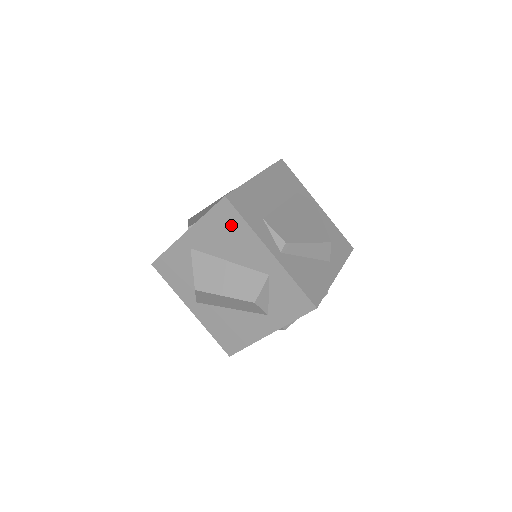
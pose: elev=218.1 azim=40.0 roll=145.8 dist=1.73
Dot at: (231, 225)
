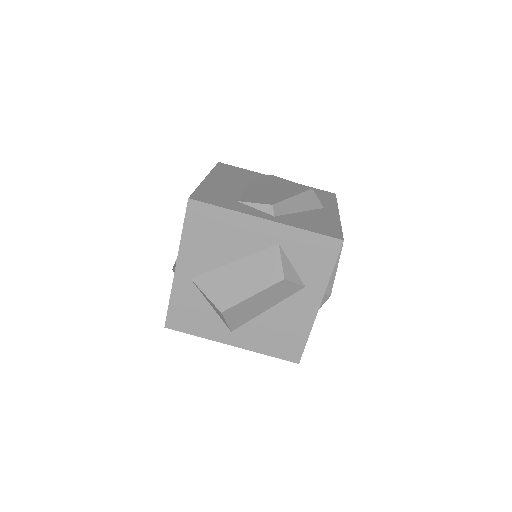
Dot at: (212, 223)
